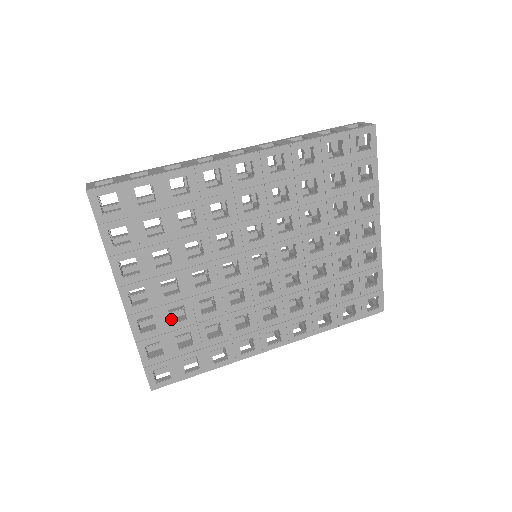
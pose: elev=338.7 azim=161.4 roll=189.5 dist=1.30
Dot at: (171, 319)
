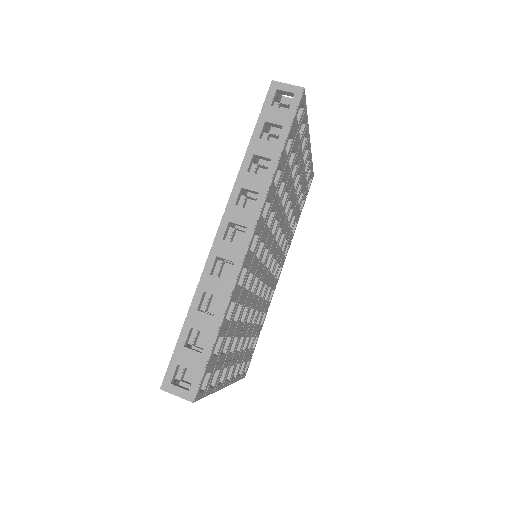
Dot at: occluded
